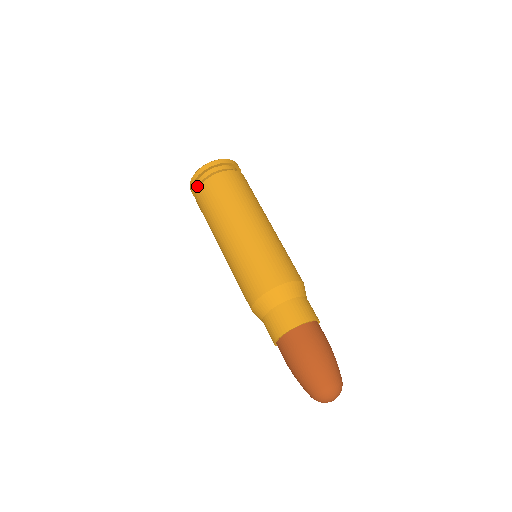
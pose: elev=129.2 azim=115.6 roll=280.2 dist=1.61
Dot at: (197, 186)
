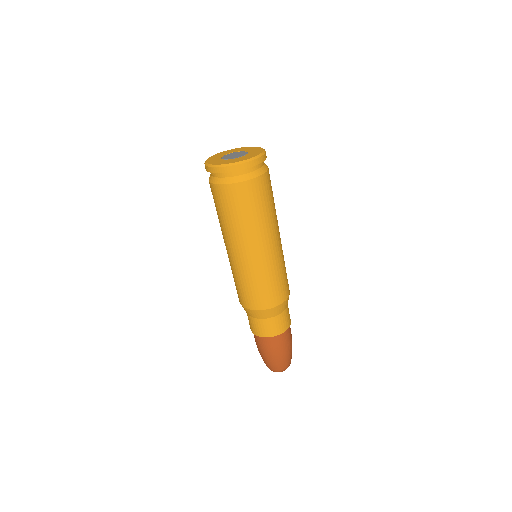
Dot at: (219, 176)
